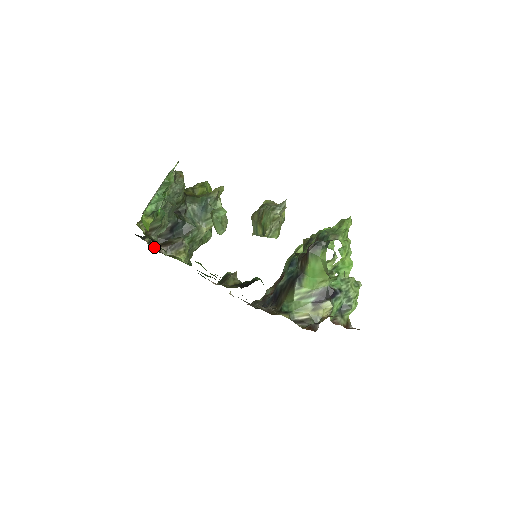
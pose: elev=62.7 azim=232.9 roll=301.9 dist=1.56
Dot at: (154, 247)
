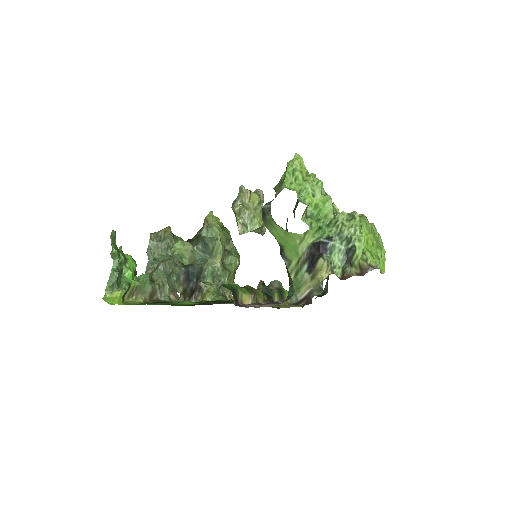
Dot at: occluded
